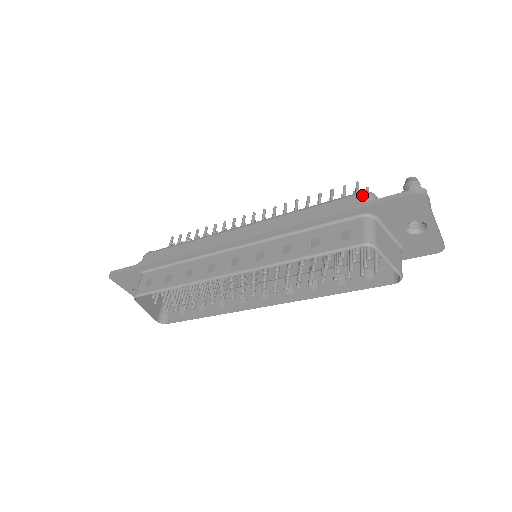
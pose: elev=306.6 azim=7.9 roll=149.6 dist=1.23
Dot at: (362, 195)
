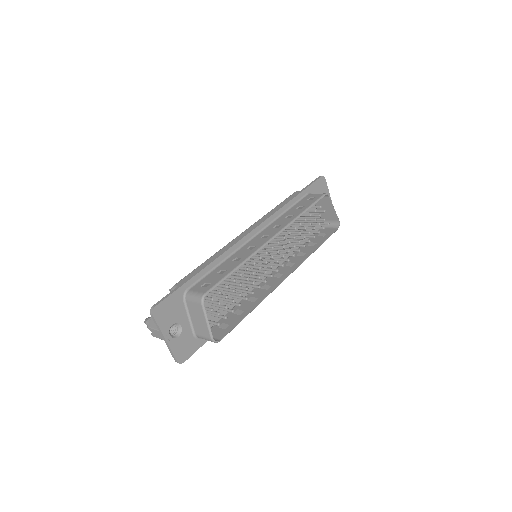
Dot at: (297, 191)
